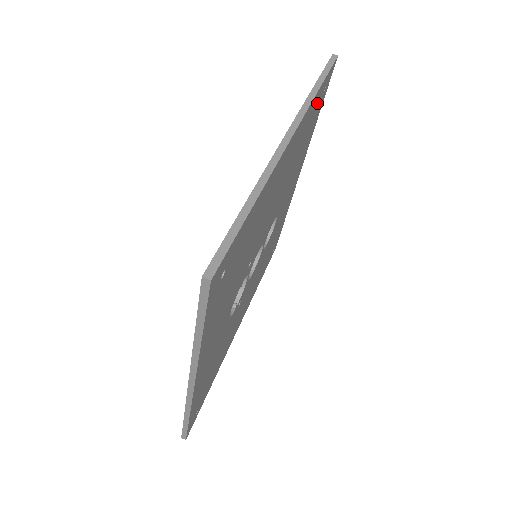
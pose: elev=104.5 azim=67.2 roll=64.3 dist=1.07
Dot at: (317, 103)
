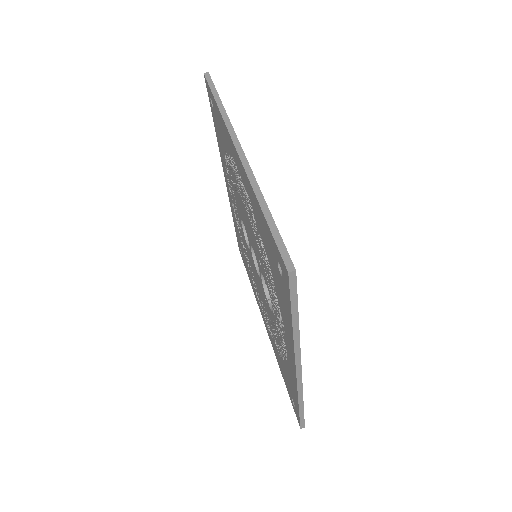
Dot at: occluded
